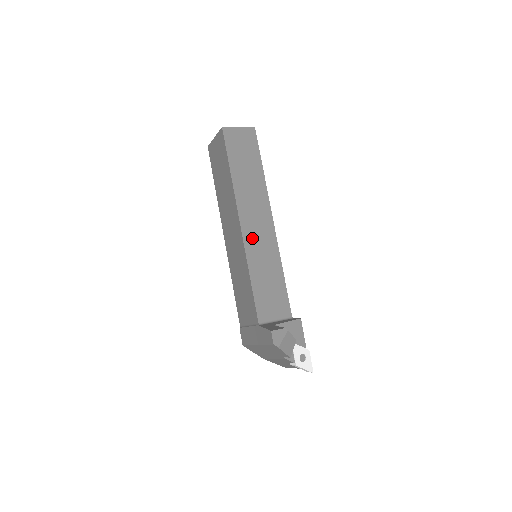
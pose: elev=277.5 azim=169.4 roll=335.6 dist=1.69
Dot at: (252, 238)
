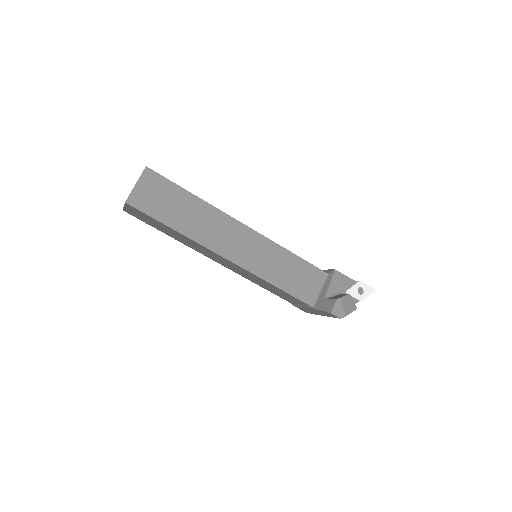
Dot at: (245, 257)
